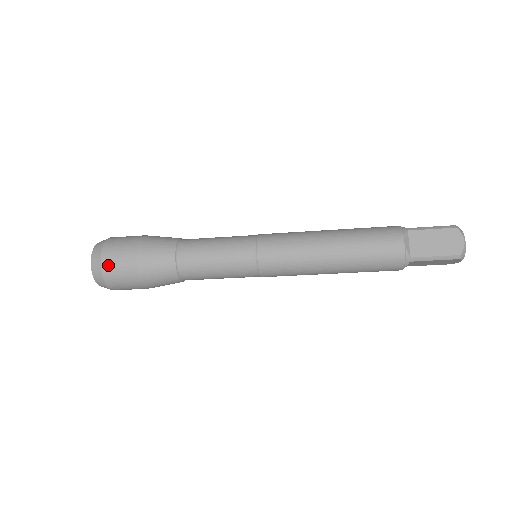
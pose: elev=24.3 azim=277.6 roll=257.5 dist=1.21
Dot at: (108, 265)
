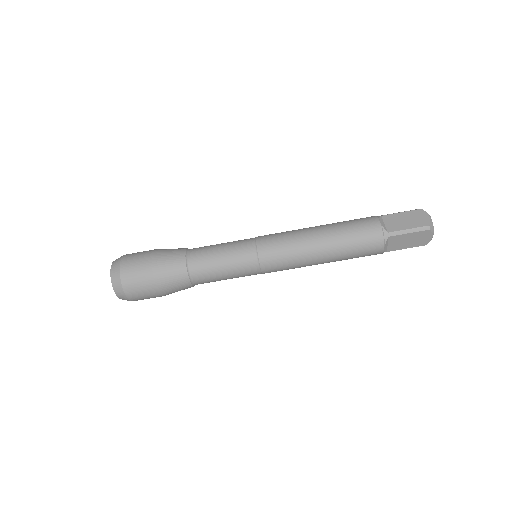
Dot at: (126, 267)
